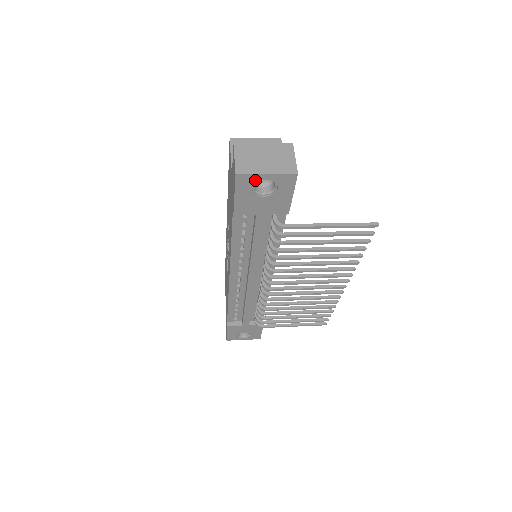
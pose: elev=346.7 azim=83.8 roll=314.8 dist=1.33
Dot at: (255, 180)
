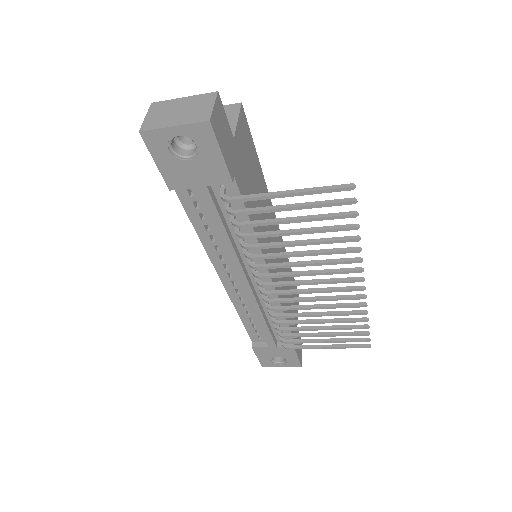
Dot at: (165, 137)
